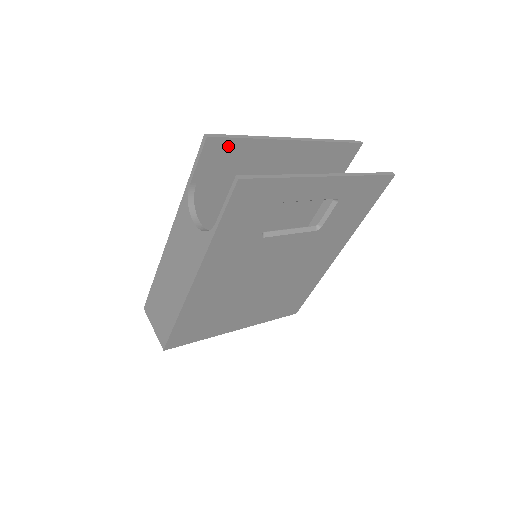
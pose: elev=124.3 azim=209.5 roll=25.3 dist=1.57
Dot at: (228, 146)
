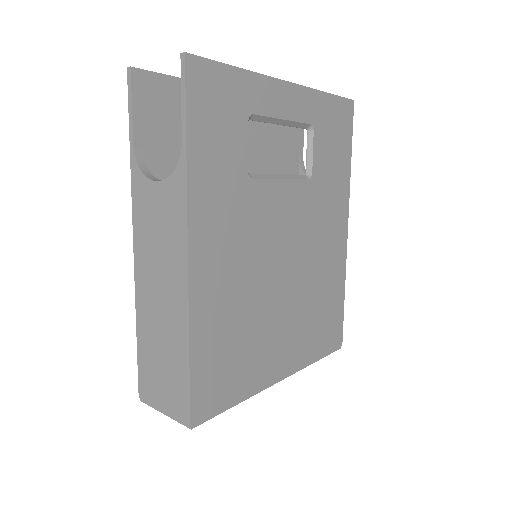
Dot at: (161, 87)
